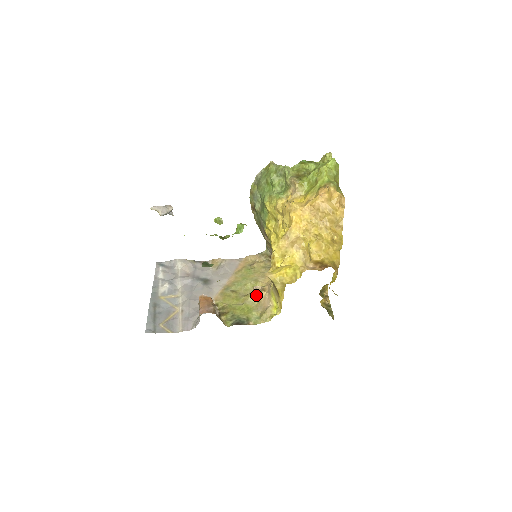
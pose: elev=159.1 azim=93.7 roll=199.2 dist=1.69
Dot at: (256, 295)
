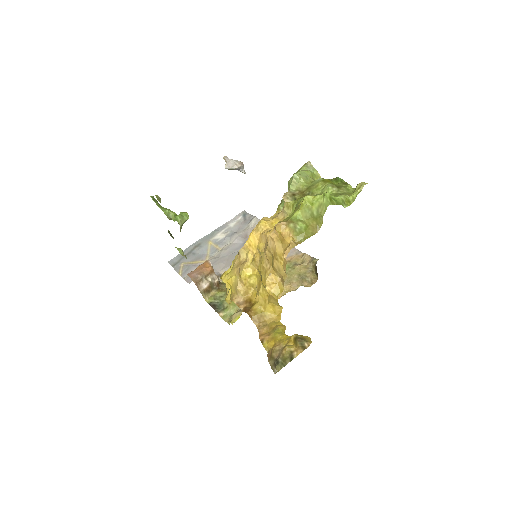
Dot at: occluded
